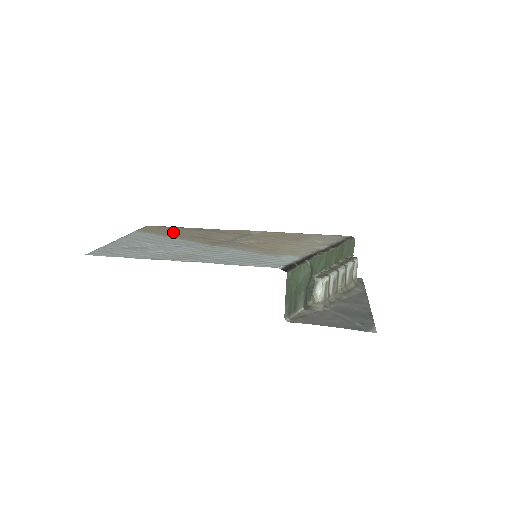
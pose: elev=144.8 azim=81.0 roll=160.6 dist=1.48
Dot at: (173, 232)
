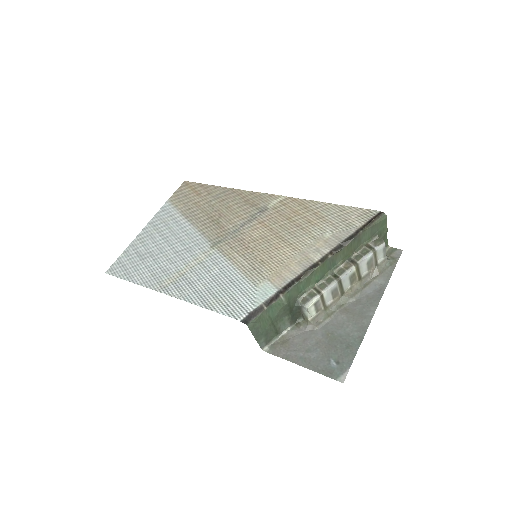
Dot at: (197, 203)
